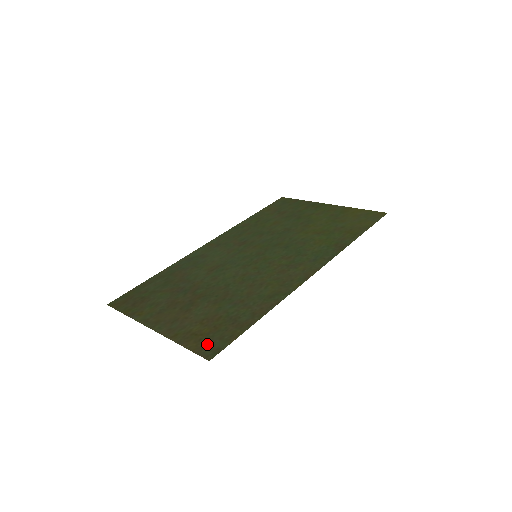
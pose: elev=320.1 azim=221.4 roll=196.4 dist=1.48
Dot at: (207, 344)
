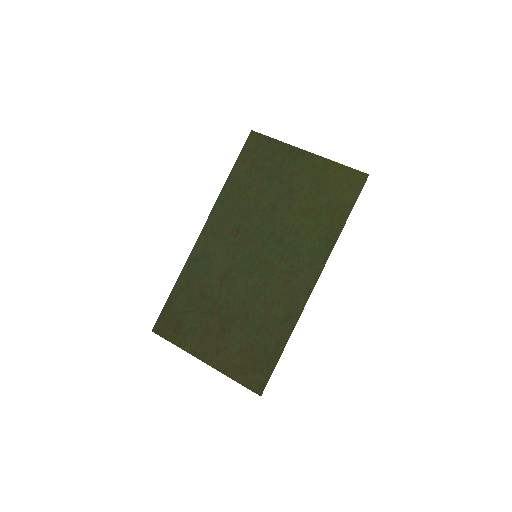
Dot at: (253, 379)
